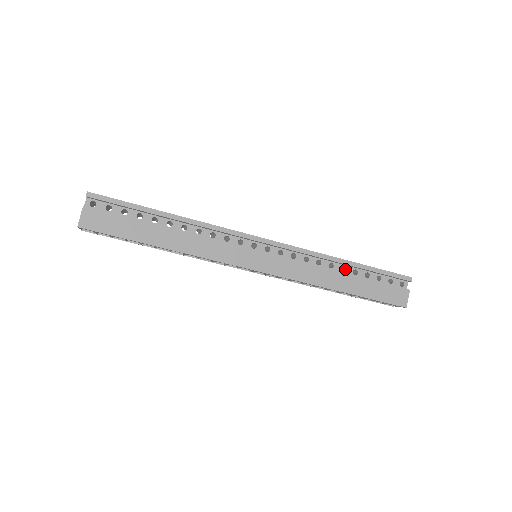
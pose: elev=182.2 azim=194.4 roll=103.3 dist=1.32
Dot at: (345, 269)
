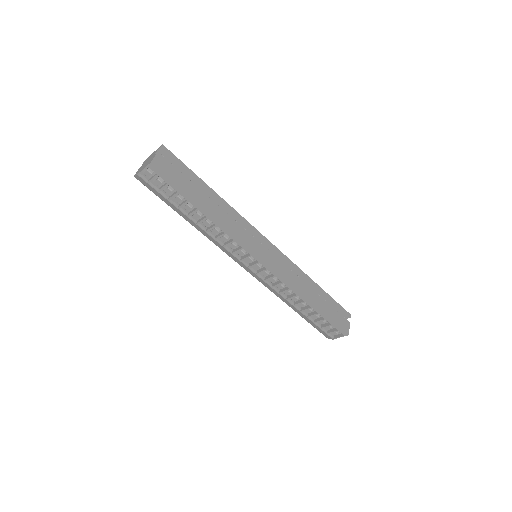
Dot at: occluded
